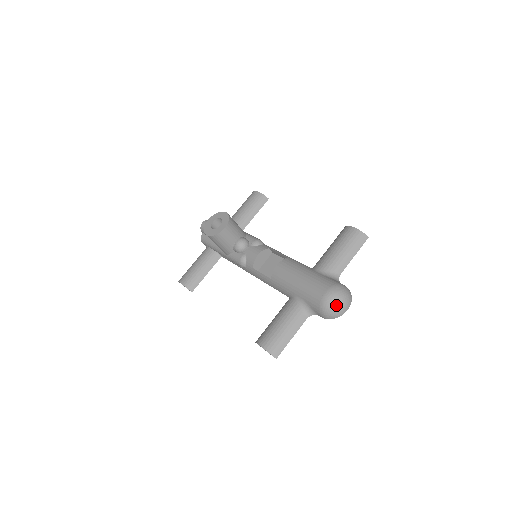
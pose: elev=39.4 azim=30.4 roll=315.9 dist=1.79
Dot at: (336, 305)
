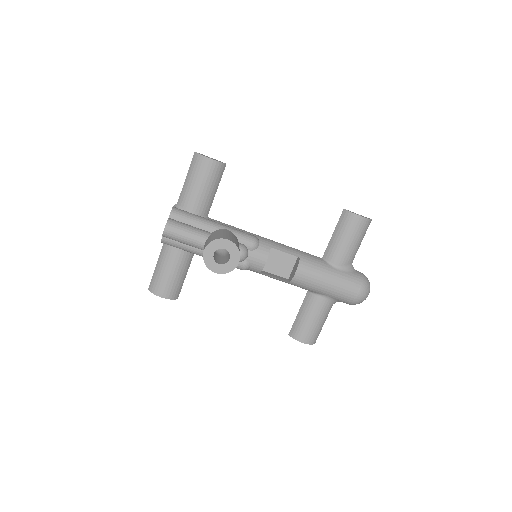
Dot at: (365, 299)
